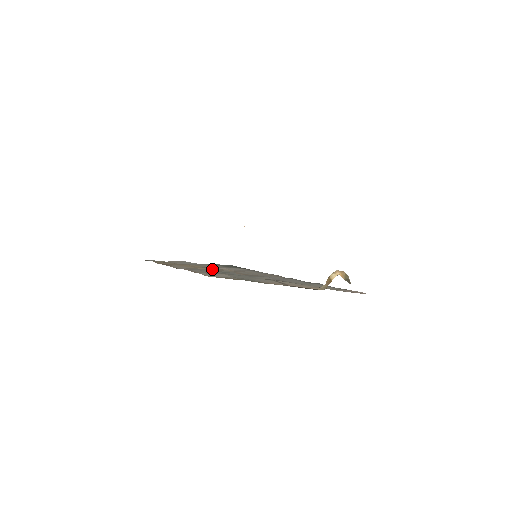
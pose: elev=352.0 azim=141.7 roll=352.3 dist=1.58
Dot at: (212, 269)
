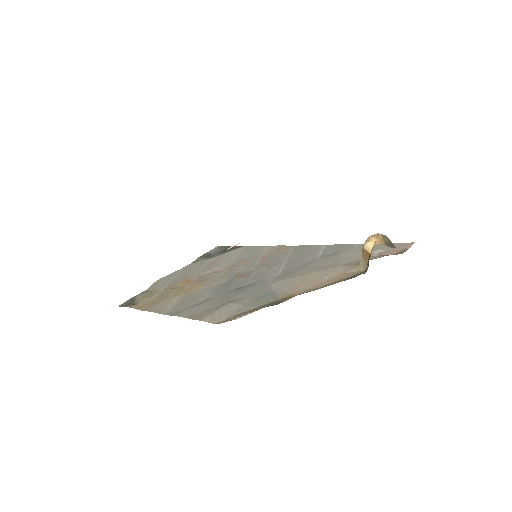
Dot at: (206, 284)
